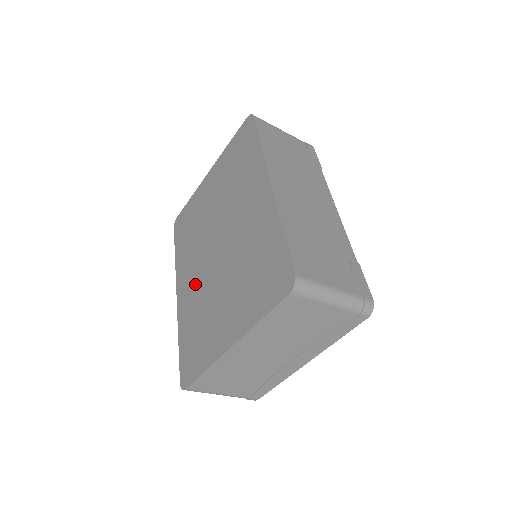
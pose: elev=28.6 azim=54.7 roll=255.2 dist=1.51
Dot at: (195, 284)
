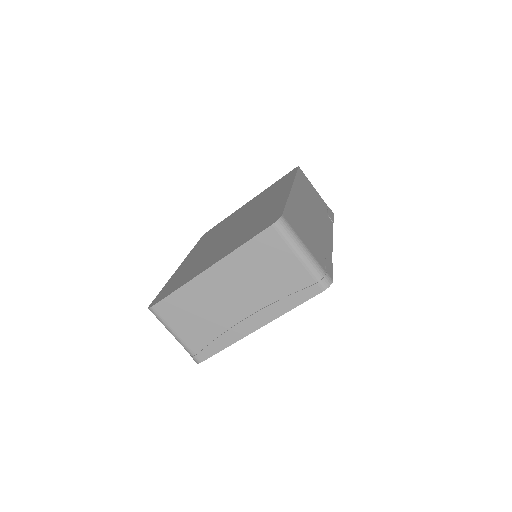
Dot at: (200, 253)
